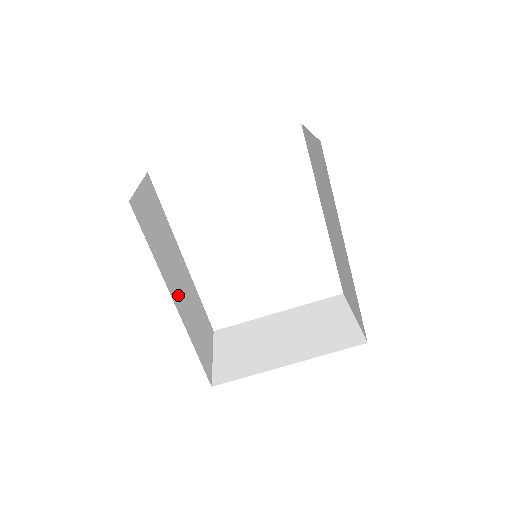
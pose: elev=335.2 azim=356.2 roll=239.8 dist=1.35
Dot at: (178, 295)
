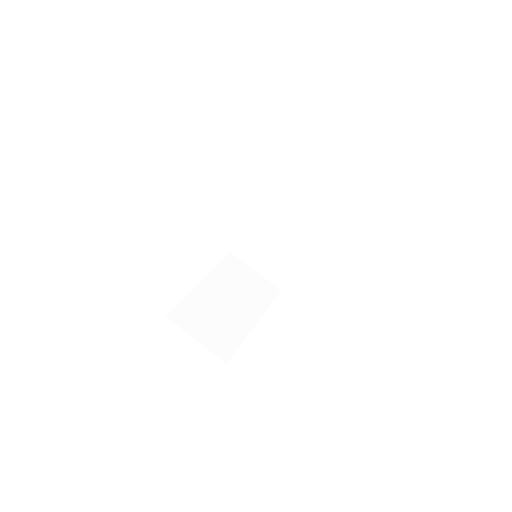
Dot at: occluded
